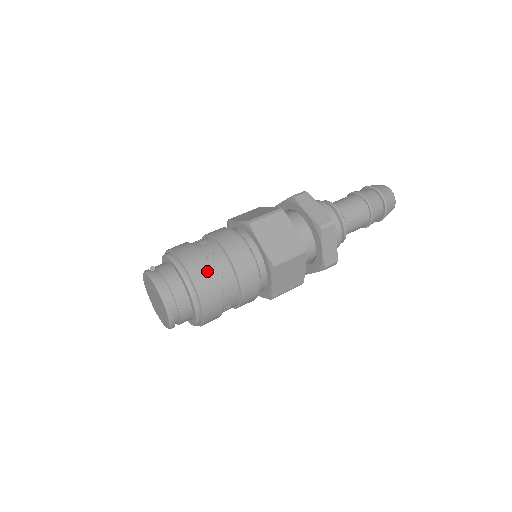
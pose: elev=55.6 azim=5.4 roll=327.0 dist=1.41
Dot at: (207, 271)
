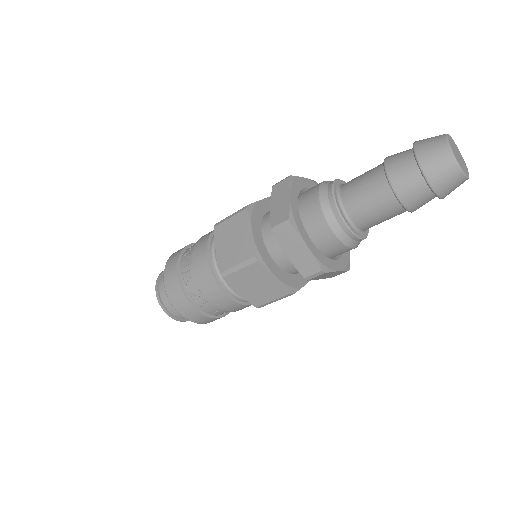
Dot at: (175, 277)
